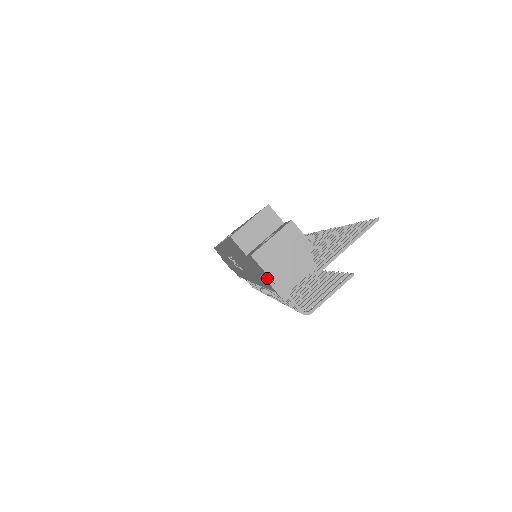
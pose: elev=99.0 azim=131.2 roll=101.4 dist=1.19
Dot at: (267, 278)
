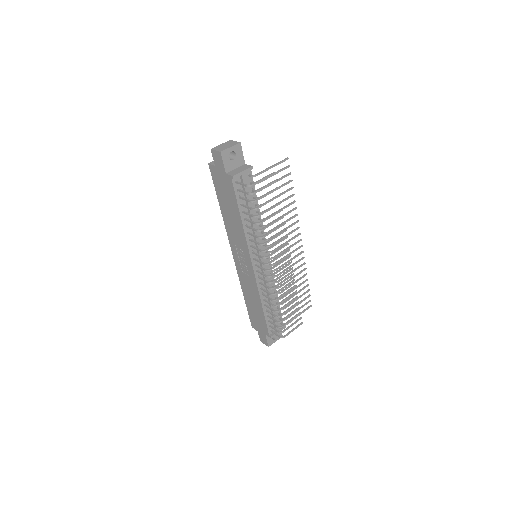
Dot at: (221, 162)
